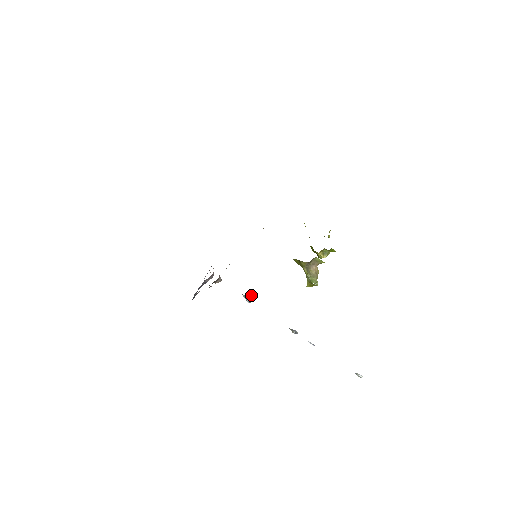
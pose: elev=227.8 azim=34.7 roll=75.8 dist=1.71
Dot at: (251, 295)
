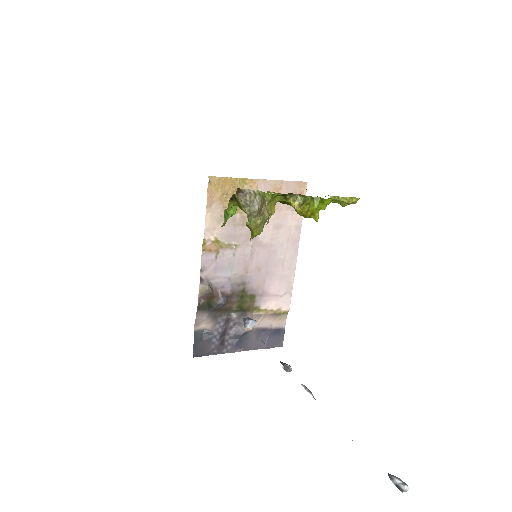
Dot at: occluded
